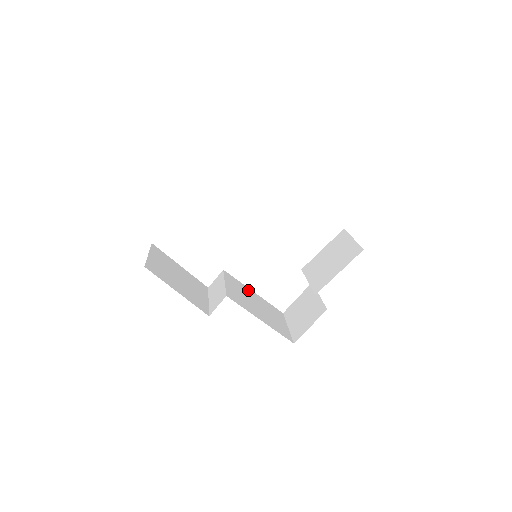
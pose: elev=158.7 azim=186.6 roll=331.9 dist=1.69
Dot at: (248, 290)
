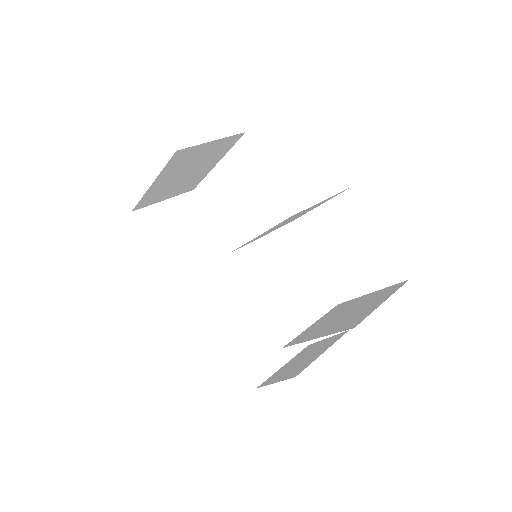
Dot at: (268, 293)
